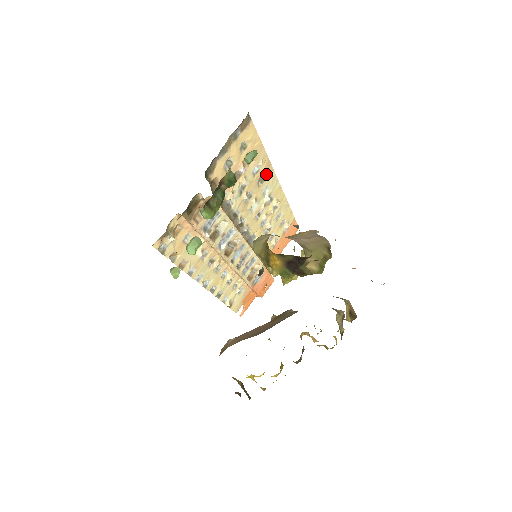
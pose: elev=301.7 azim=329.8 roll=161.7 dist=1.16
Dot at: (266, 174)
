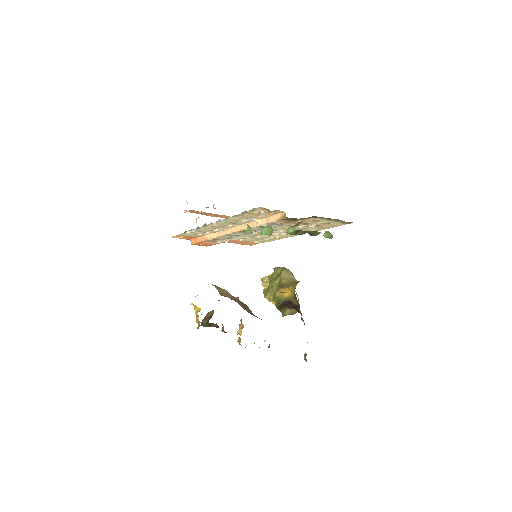
Dot at: occluded
